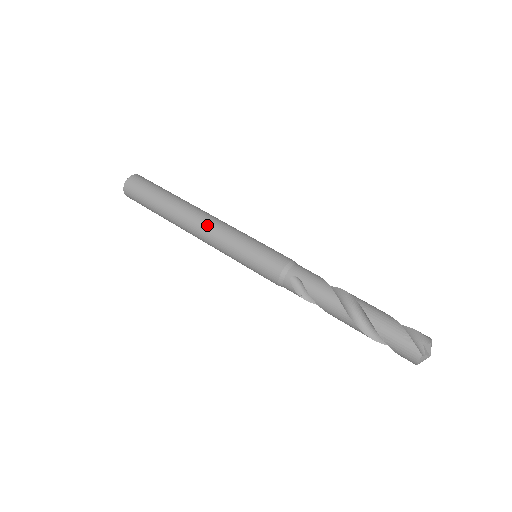
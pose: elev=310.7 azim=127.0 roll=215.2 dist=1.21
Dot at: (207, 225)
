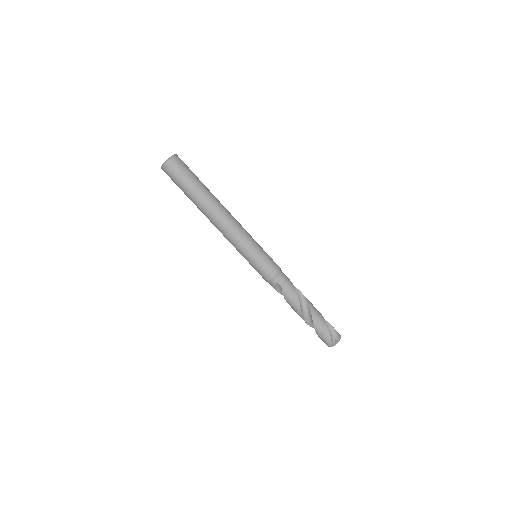
Dot at: (228, 228)
